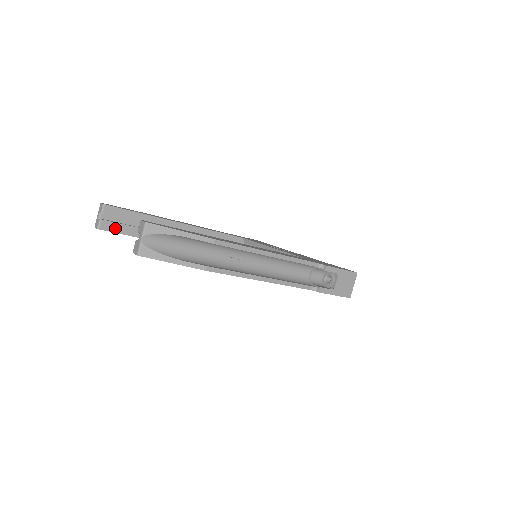
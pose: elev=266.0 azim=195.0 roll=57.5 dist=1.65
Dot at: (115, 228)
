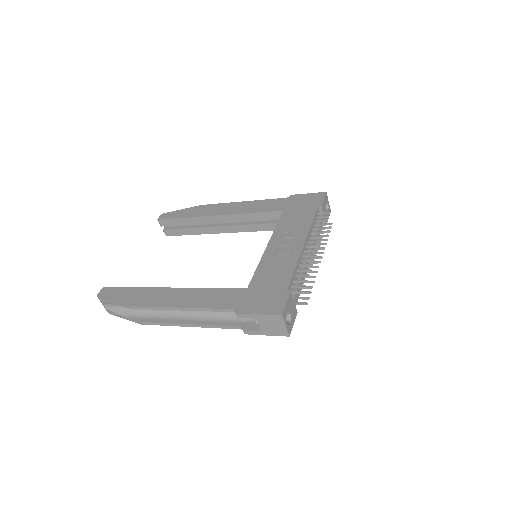
Dot at: (175, 233)
